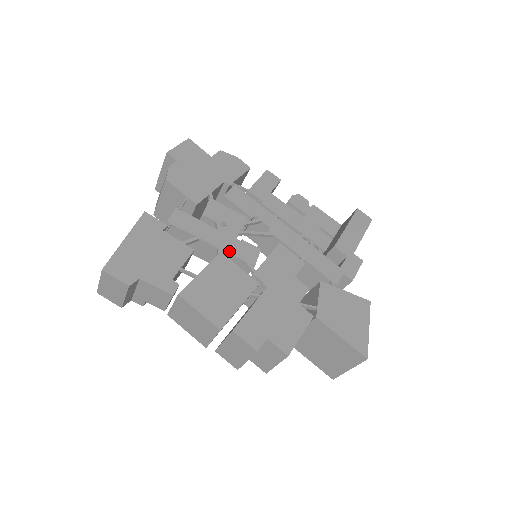
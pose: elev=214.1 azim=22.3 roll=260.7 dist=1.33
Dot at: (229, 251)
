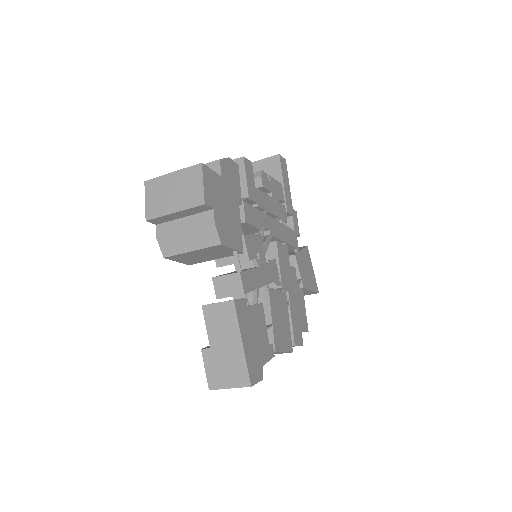
Dot at: (270, 281)
